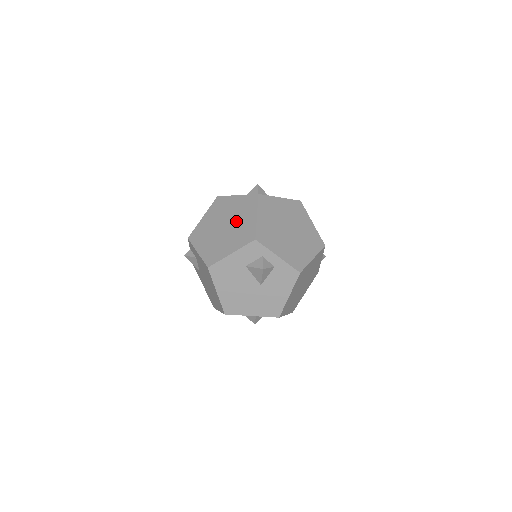
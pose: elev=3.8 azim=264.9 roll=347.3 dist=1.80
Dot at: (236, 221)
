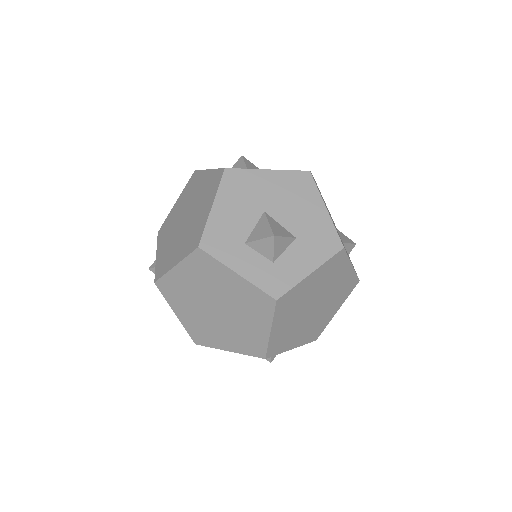
Dot at: (236, 316)
